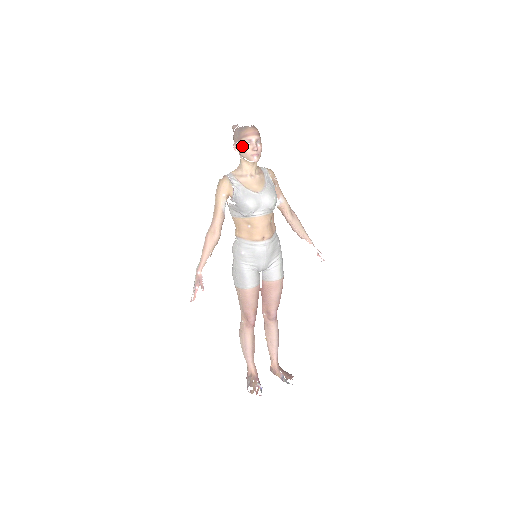
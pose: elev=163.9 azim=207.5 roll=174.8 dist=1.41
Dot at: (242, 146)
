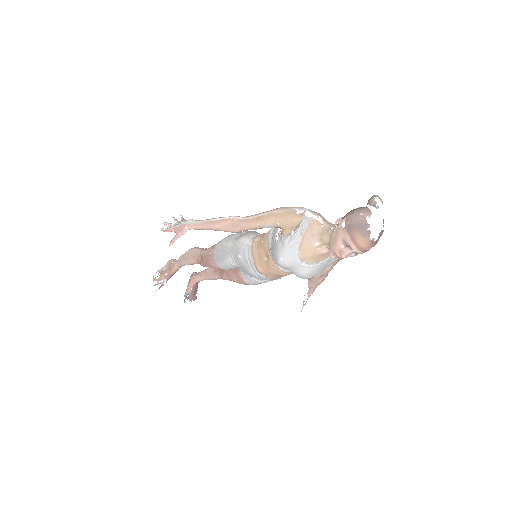
Dot at: (340, 236)
